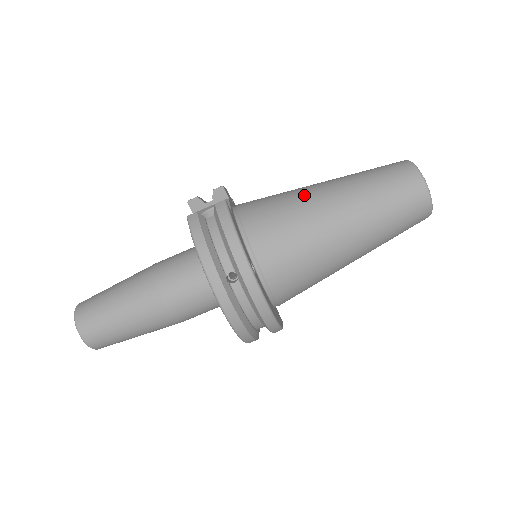
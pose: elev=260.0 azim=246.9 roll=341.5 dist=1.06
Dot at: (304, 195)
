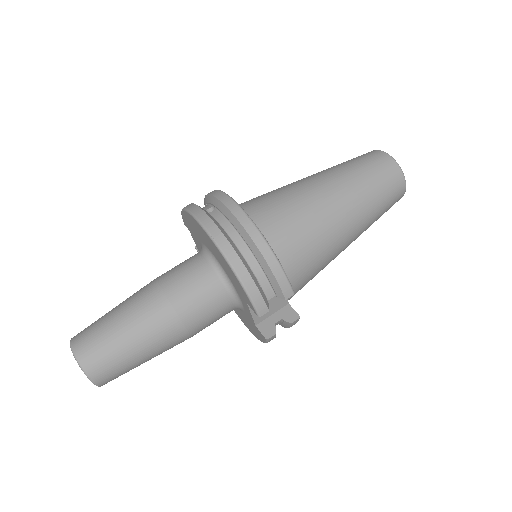
Dot at: occluded
